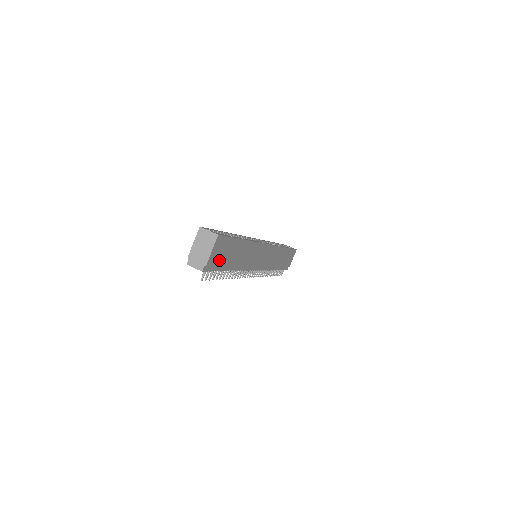
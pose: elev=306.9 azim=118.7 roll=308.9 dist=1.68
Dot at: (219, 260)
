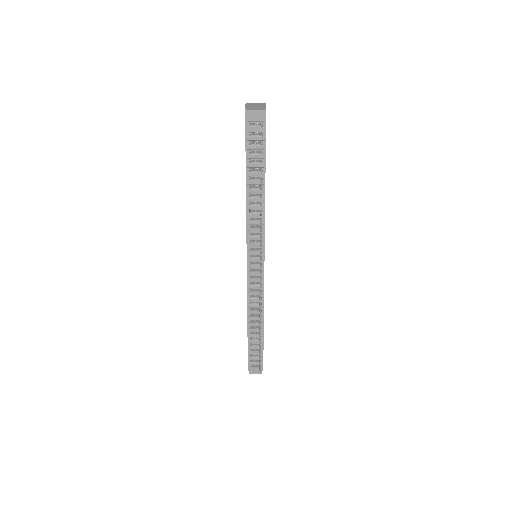
Dot at: (265, 135)
